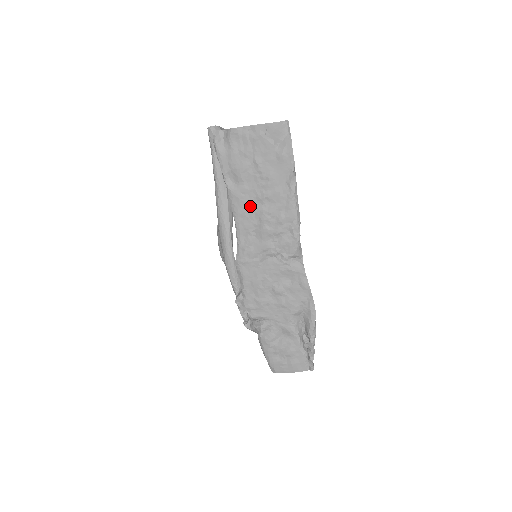
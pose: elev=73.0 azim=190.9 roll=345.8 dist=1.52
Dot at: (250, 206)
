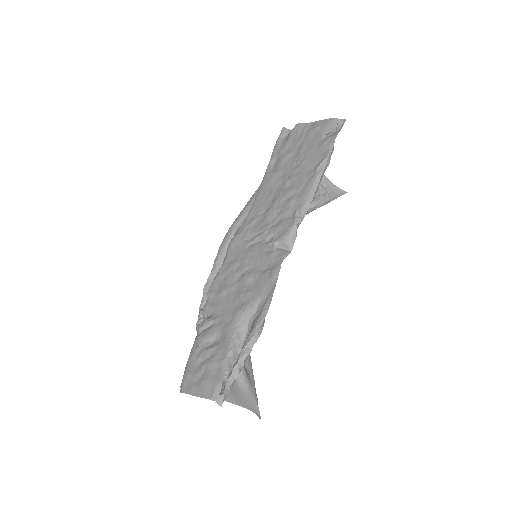
Dot at: (273, 188)
